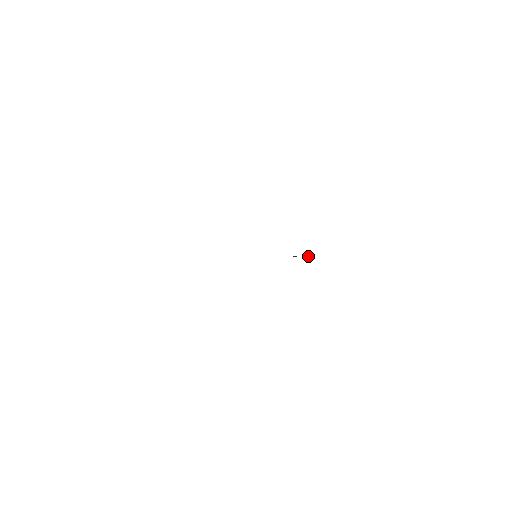
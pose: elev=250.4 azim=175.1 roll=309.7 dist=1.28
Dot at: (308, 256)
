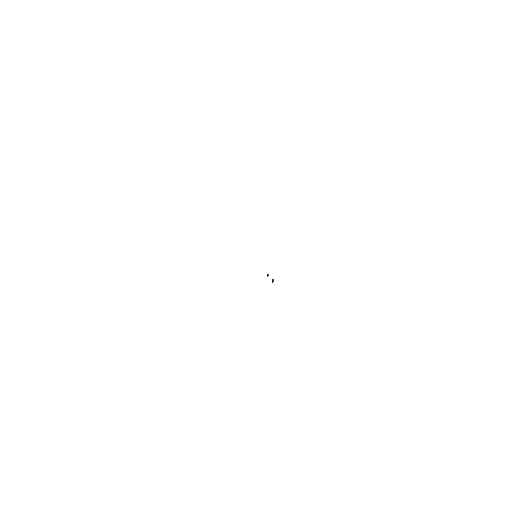
Dot at: (272, 282)
